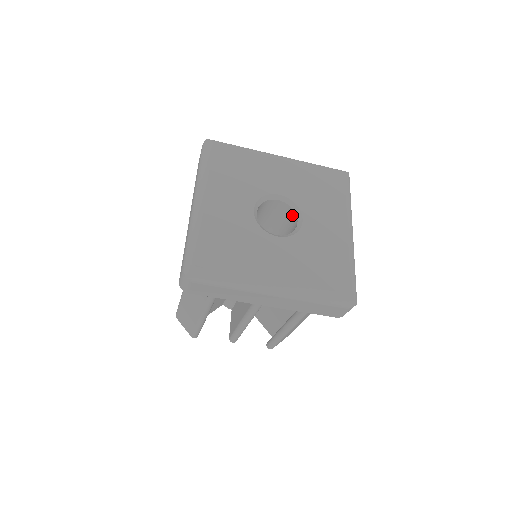
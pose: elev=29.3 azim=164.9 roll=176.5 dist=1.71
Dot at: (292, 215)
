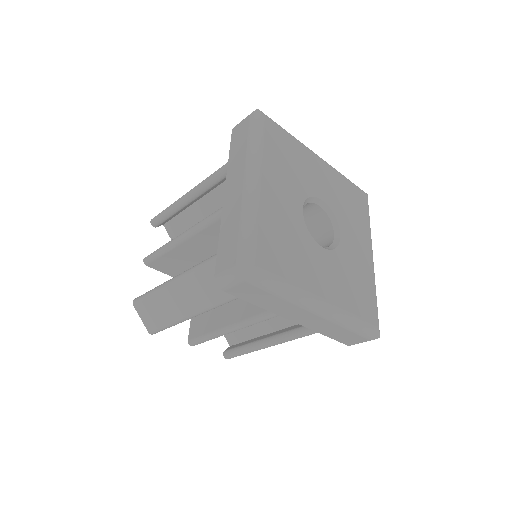
Dot at: (325, 225)
